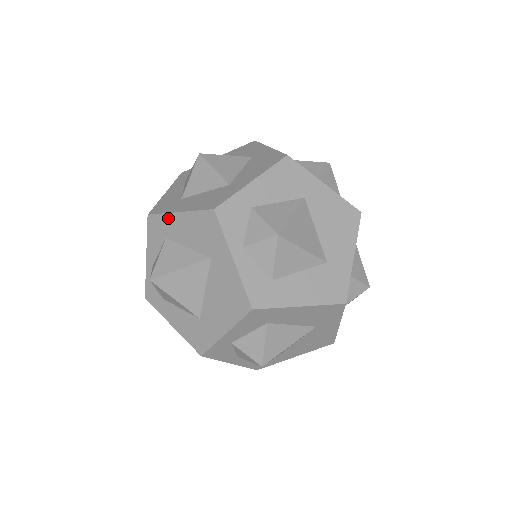
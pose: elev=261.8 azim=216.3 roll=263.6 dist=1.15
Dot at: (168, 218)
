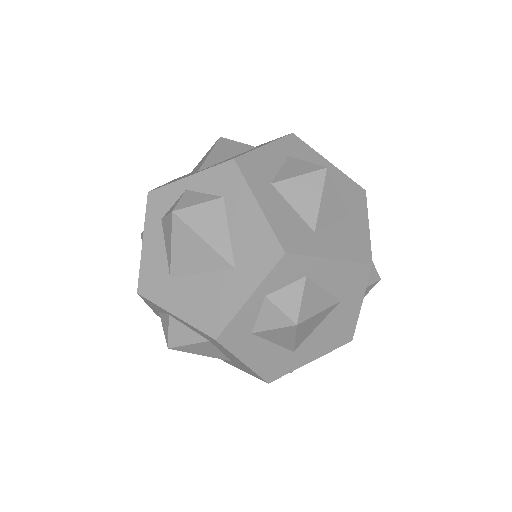
Dot at: (245, 191)
